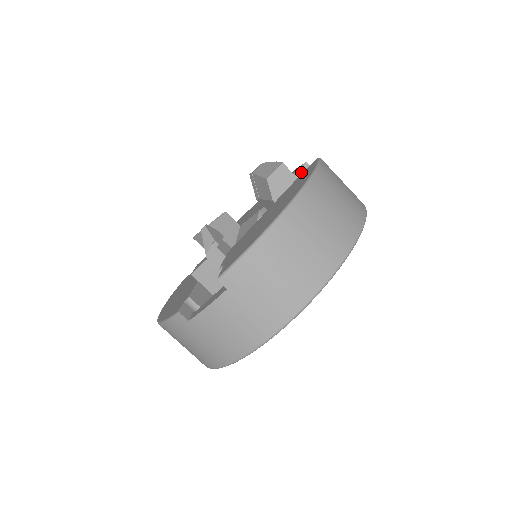
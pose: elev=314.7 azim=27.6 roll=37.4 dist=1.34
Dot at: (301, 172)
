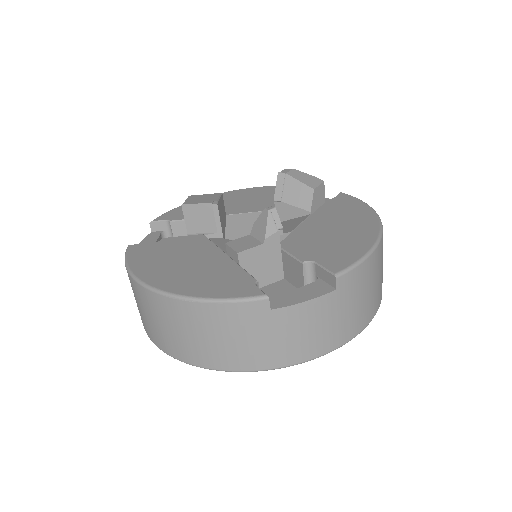
Dot at: occluded
